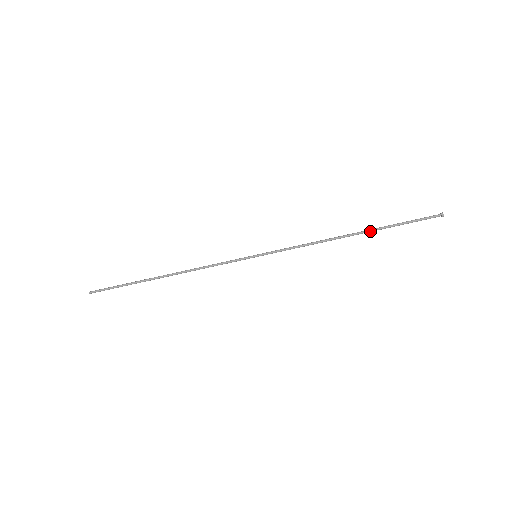
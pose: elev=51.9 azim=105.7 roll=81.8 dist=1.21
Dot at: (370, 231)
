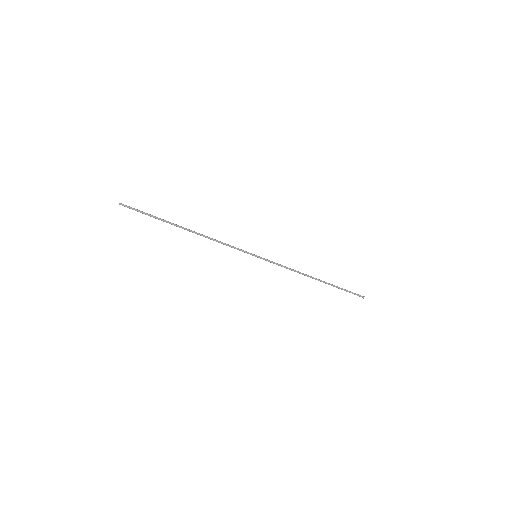
Dot at: (326, 283)
